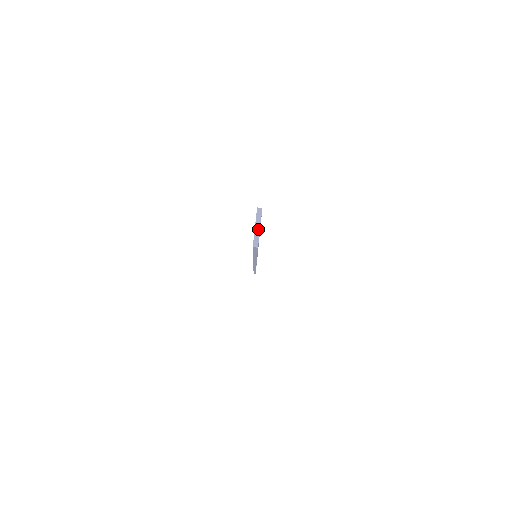
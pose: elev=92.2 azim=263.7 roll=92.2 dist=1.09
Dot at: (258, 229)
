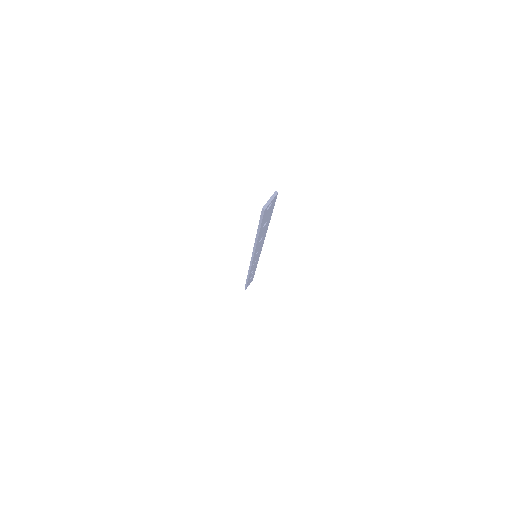
Dot at: (270, 201)
